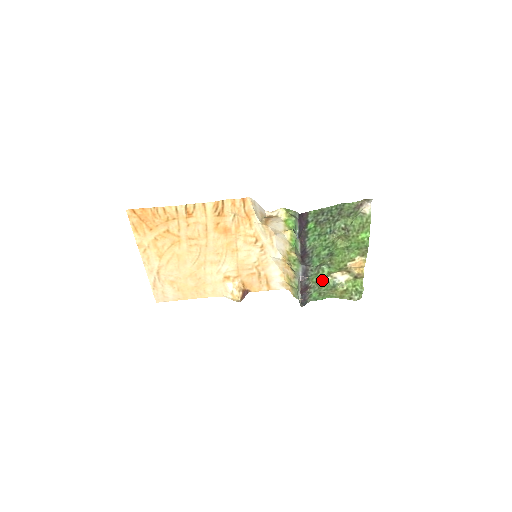
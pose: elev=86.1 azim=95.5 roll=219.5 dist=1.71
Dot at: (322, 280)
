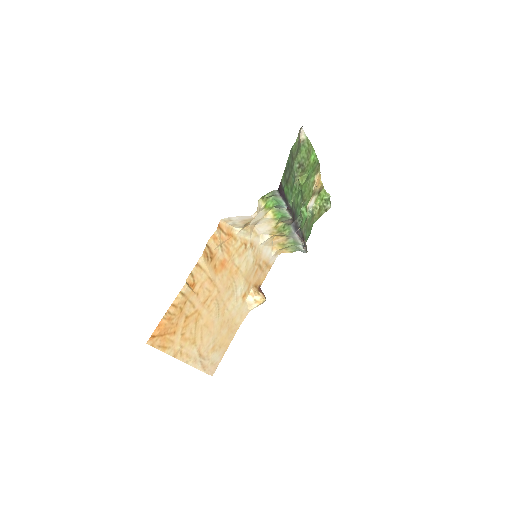
Dot at: (306, 219)
